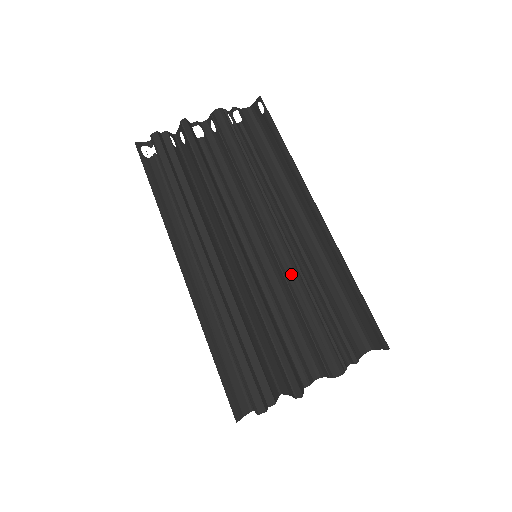
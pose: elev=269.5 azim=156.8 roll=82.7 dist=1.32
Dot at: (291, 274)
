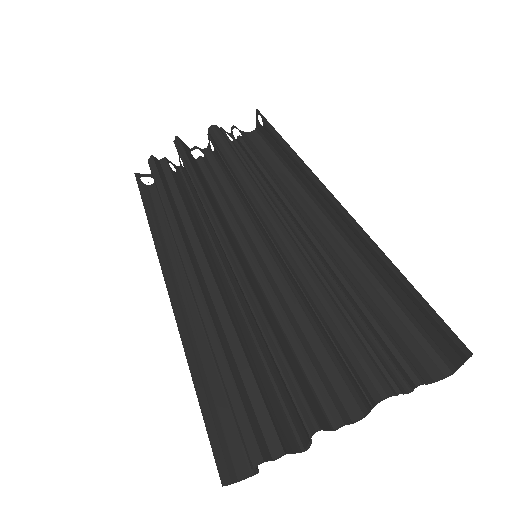
Dot at: (295, 262)
